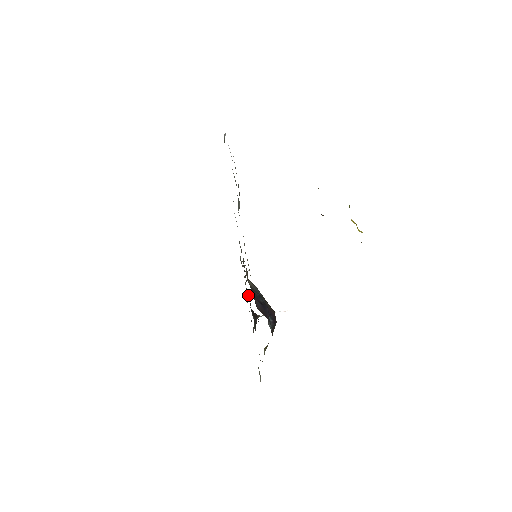
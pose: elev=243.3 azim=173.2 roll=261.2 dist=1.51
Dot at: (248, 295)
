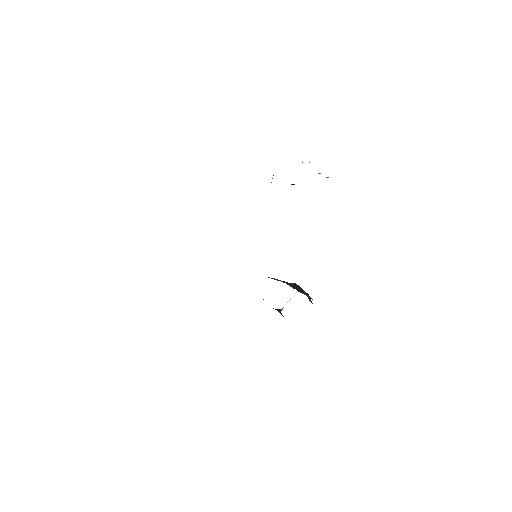
Dot at: occluded
